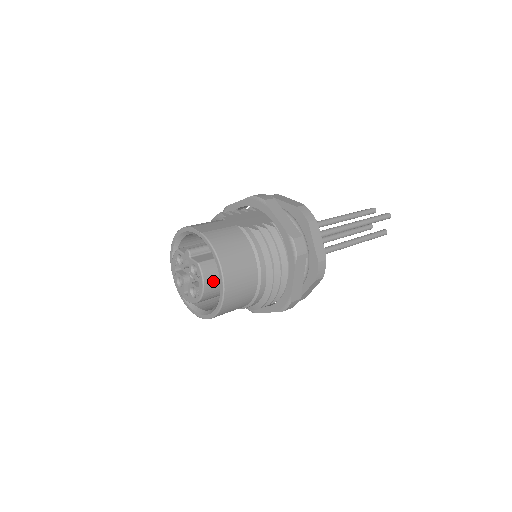
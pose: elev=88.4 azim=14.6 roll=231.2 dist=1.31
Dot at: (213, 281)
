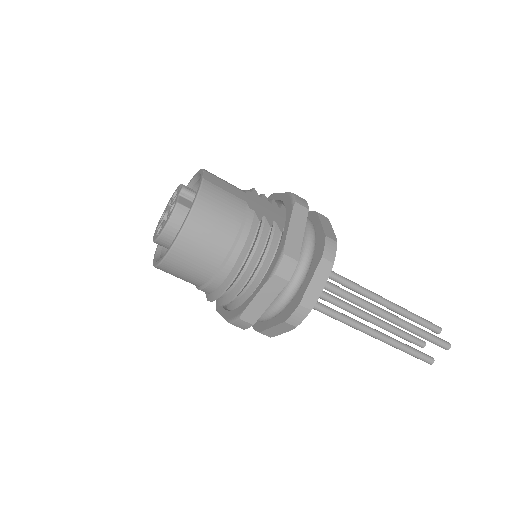
Dot at: (178, 231)
